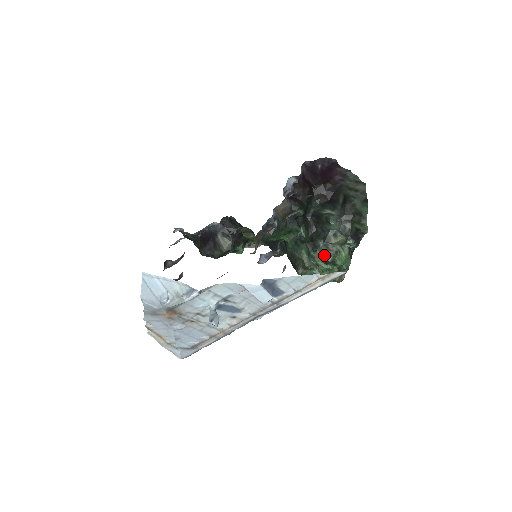
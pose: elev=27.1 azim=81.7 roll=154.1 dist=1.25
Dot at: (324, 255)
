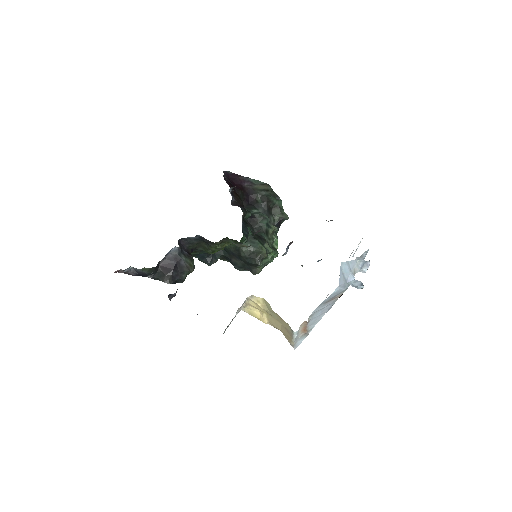
Dot at: (269, 244)
